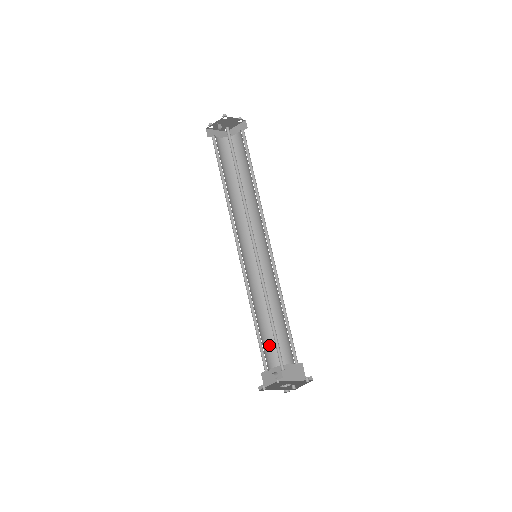
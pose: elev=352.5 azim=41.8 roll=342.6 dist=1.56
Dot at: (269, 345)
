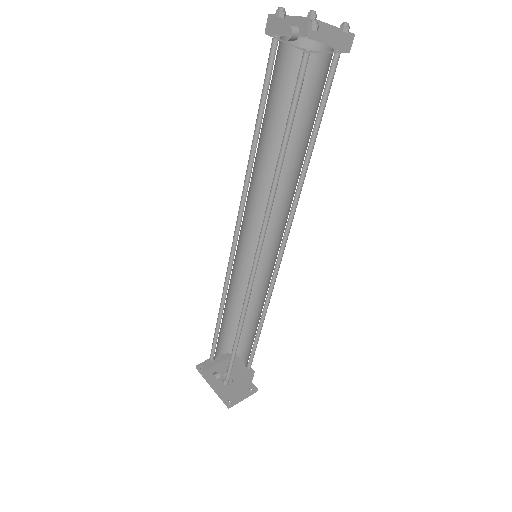
Dot at: (228, 335)
